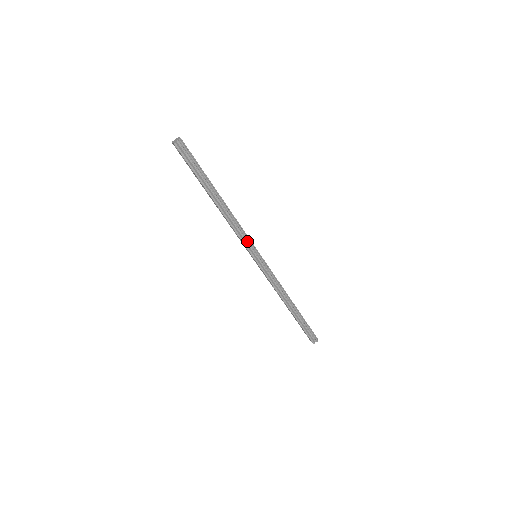
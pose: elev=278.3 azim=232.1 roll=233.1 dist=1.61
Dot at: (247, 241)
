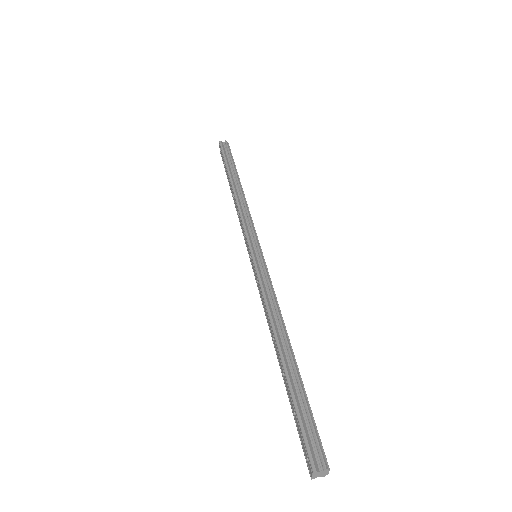
Dot at: (251, 231)
